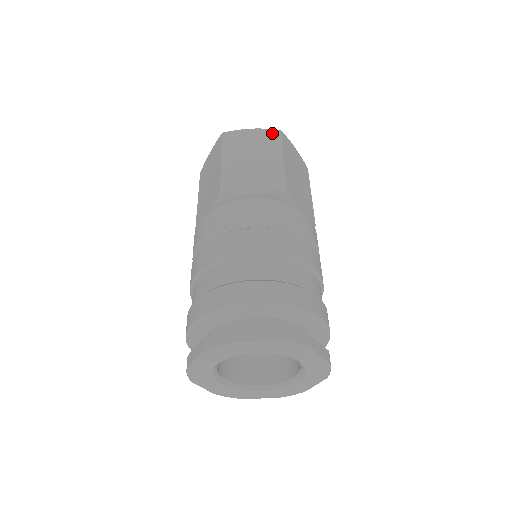
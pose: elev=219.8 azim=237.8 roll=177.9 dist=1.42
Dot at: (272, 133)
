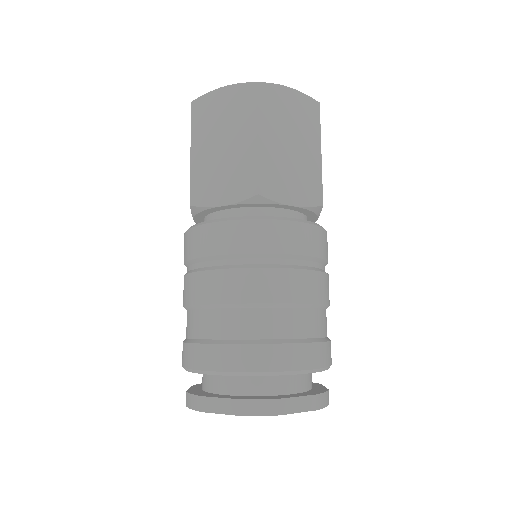
Dot at: (311, 105)
